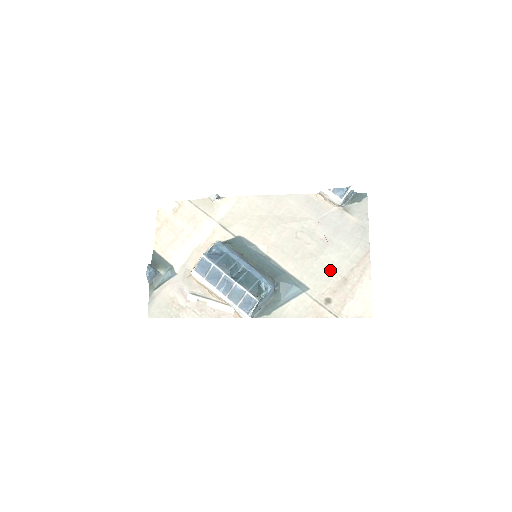
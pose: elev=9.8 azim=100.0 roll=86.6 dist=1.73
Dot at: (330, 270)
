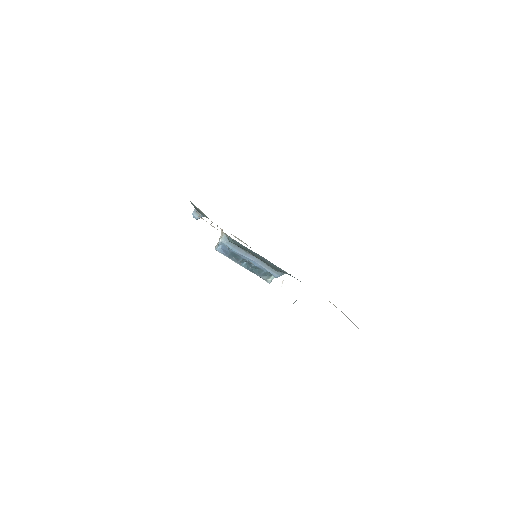
Dot at: occluded
